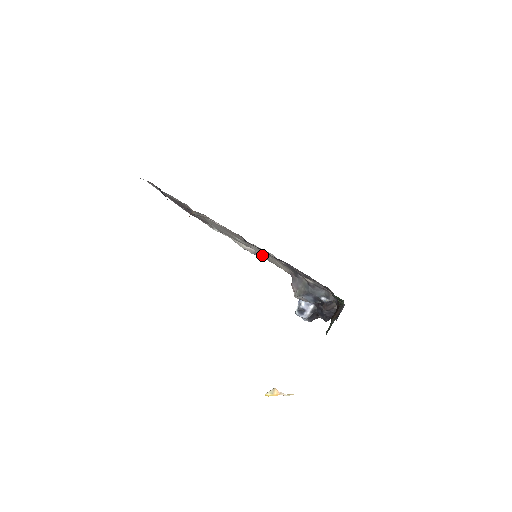
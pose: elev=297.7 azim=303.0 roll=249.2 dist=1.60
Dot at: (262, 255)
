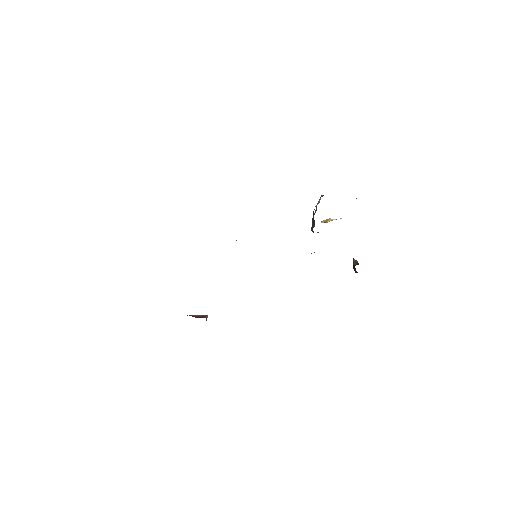
Dot at: occluded
